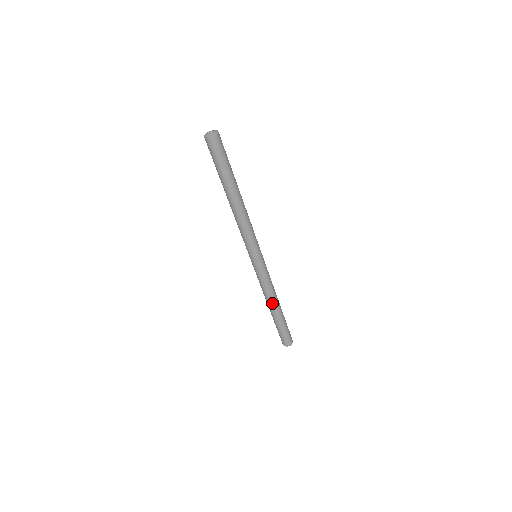
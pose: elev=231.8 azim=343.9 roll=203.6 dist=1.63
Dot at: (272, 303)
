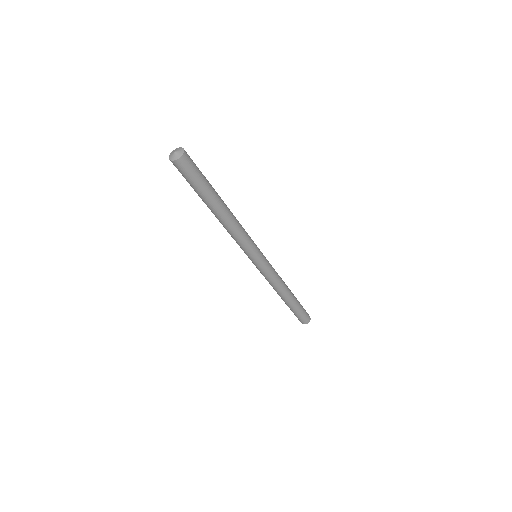
Dot at: (279, 294)
